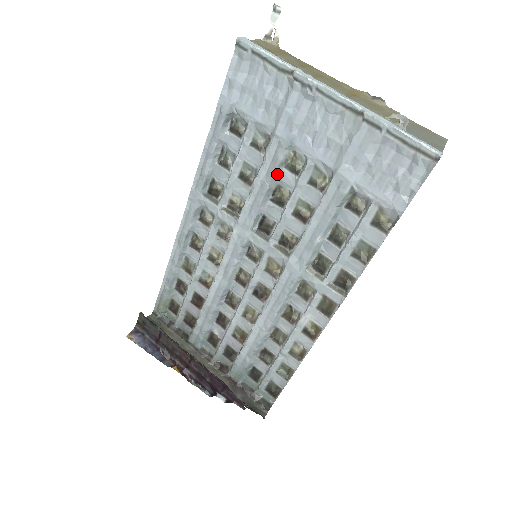
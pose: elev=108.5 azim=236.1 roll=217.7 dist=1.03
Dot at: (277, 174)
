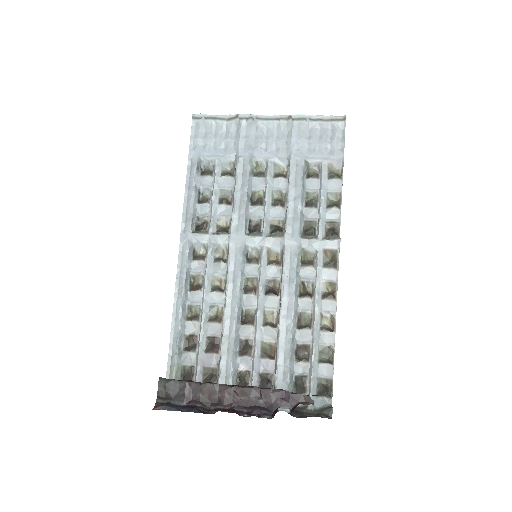
Dot at: (250, 182)
